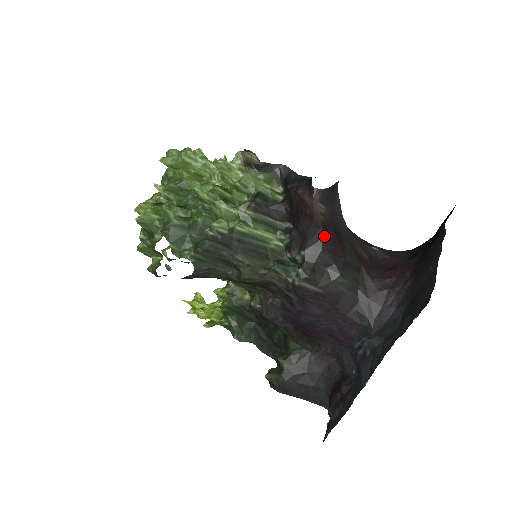
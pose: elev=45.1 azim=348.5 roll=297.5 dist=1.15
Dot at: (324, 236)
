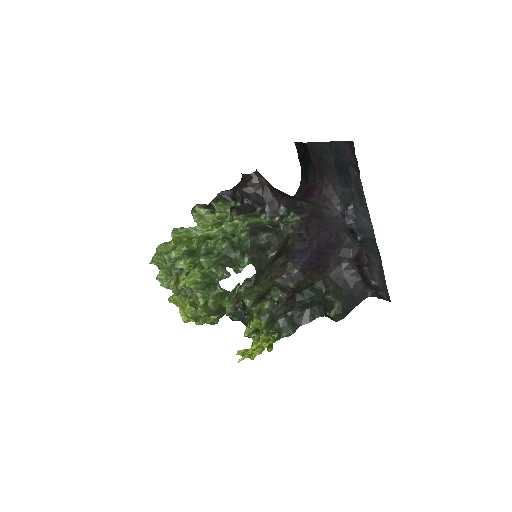
Dot at: (279, 193)
